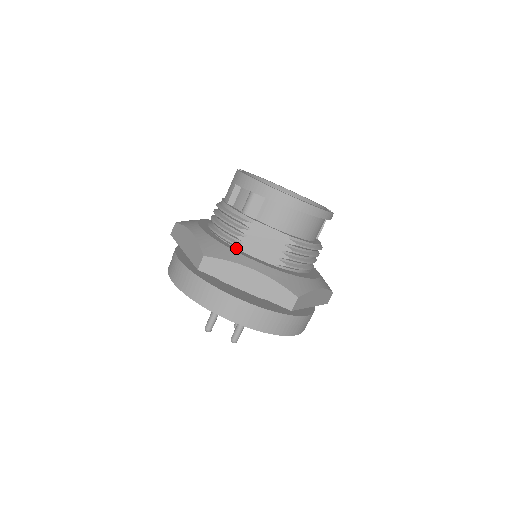
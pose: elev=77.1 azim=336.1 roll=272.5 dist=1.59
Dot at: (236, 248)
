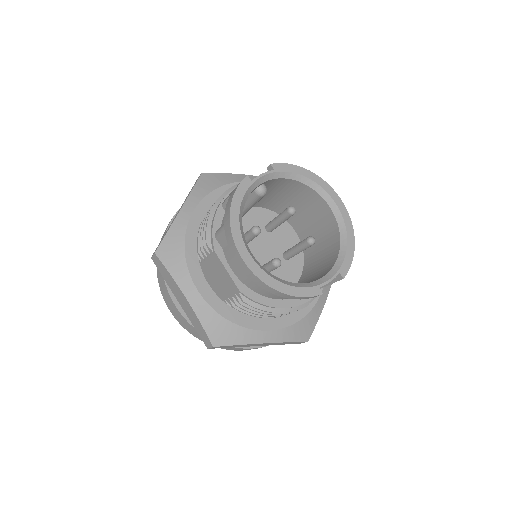
Dot at: (201, 257)
